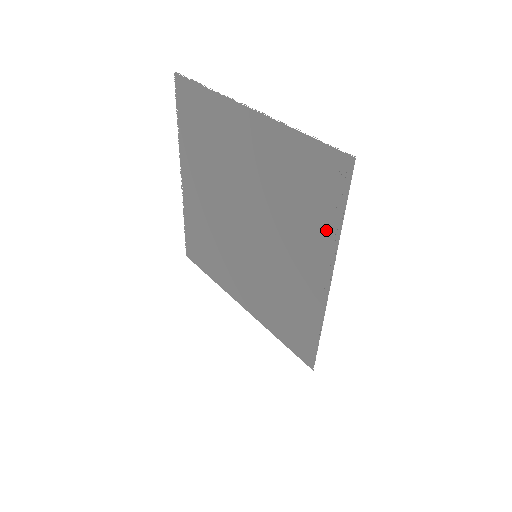
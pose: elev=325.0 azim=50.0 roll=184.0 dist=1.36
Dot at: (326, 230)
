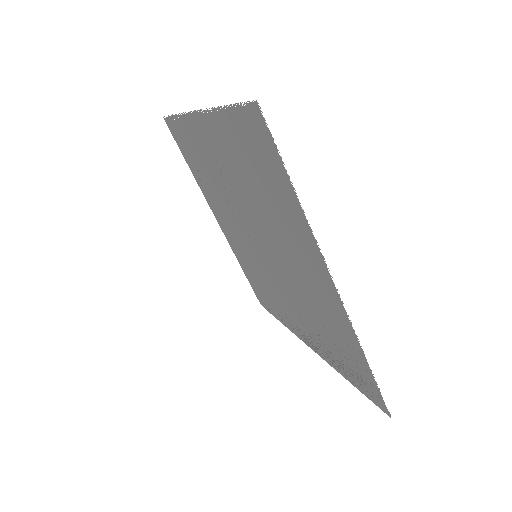
Dot at: (333, 360)
